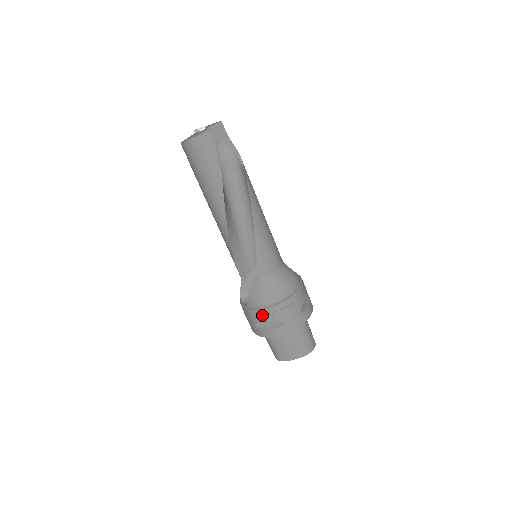
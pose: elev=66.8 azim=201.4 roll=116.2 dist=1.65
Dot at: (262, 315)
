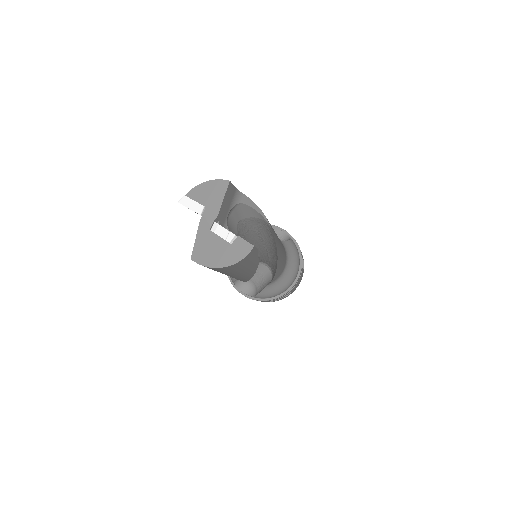
Dot at: (273, 300)
